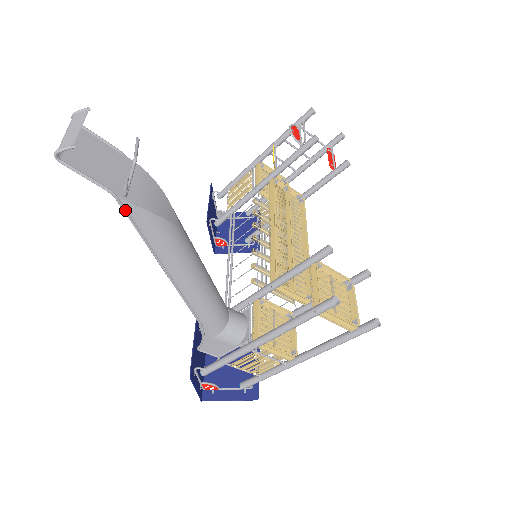
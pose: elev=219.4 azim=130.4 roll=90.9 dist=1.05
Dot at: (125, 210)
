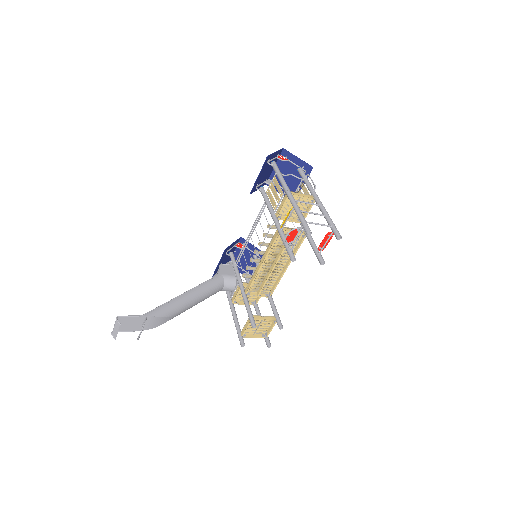
Dot at: occluded
